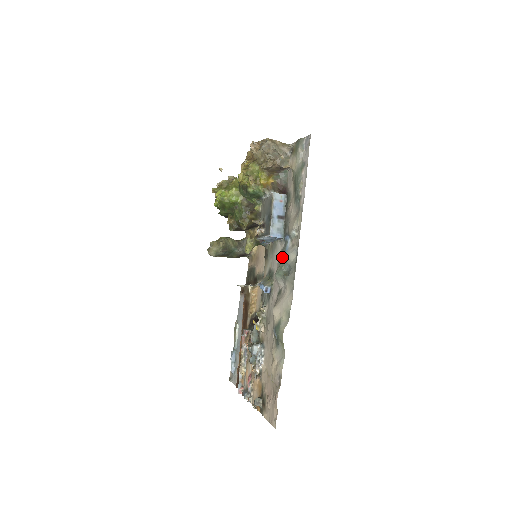
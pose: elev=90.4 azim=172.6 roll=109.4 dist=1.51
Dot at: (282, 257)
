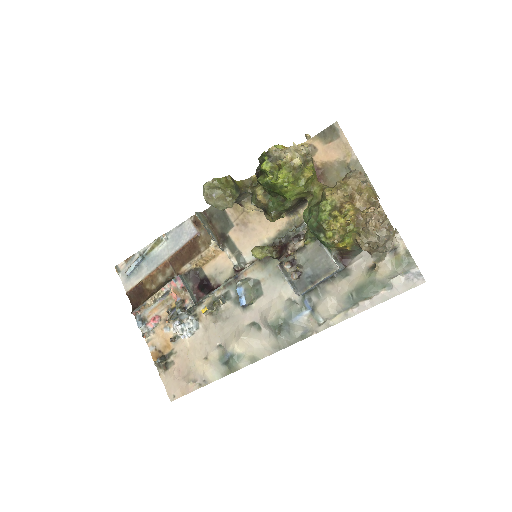
Dot at: (289, 316)
